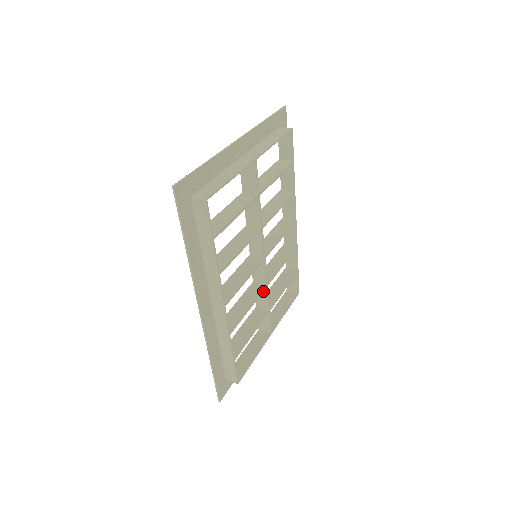
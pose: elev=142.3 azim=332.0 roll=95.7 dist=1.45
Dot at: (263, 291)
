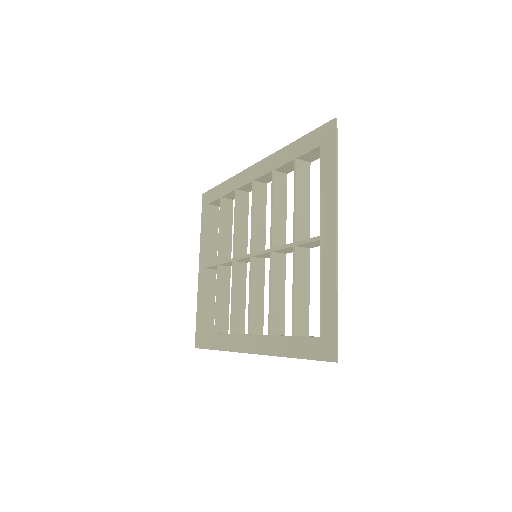
Dot at: (245, 270)
